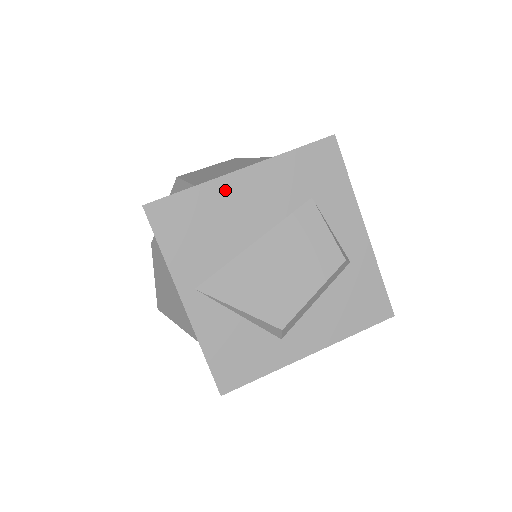
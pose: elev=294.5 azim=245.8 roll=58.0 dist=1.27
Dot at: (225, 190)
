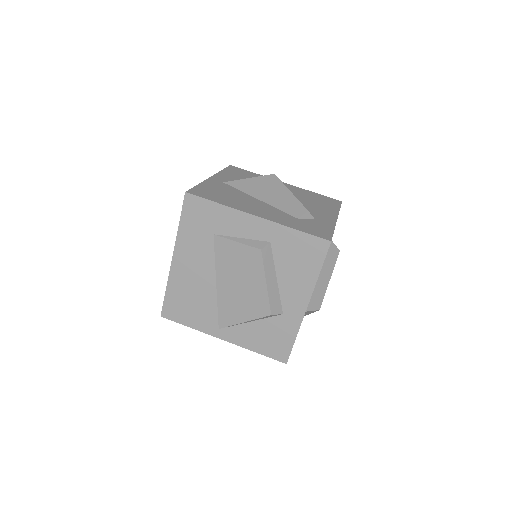
Dot at: (178, 275)
